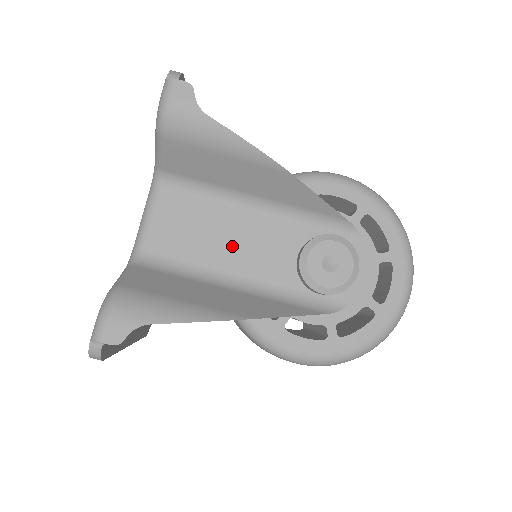
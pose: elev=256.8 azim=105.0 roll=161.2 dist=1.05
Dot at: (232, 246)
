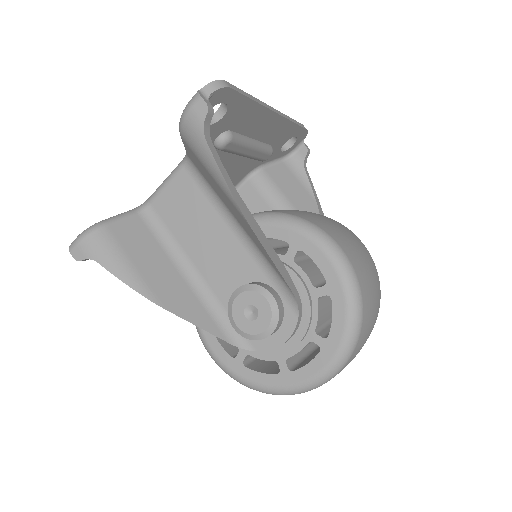
Dot at: (204, 244)
